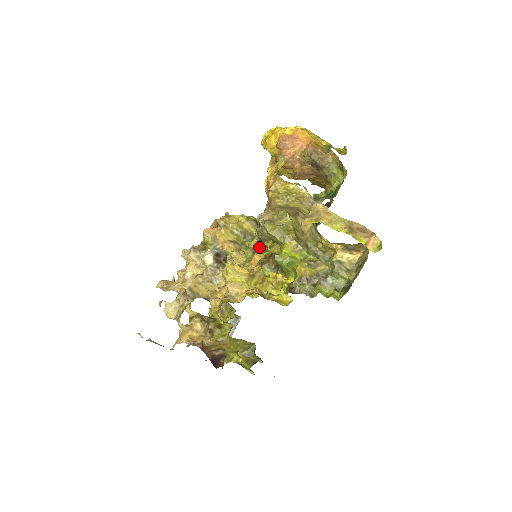
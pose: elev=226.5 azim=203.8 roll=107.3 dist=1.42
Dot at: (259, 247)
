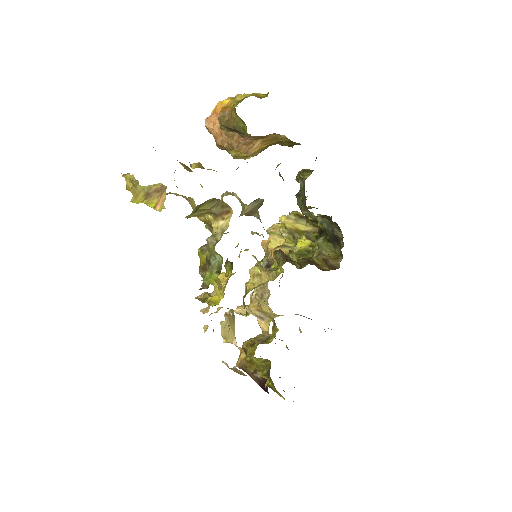
Dot at: (305, 243)
